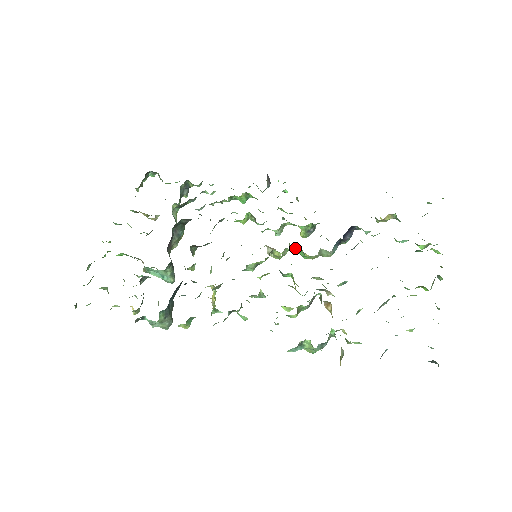
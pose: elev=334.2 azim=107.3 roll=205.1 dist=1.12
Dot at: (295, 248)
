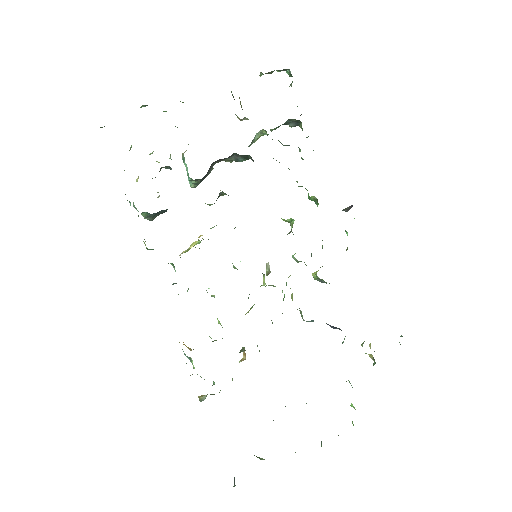
Dot at: occluded
